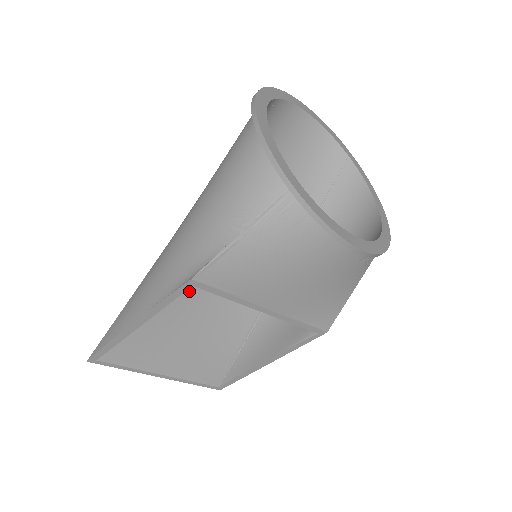
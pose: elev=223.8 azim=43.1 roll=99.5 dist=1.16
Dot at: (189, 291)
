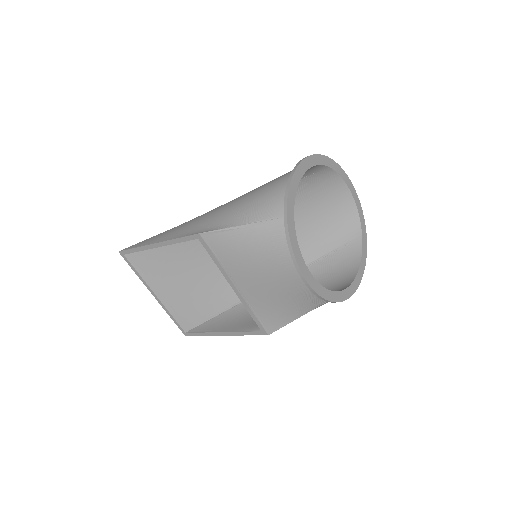
Dot at: (204, 252)
